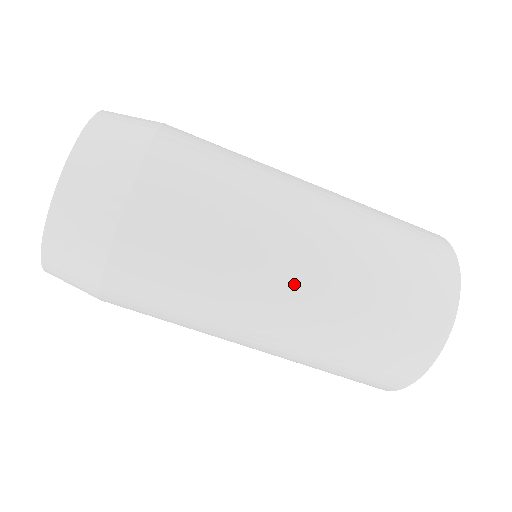
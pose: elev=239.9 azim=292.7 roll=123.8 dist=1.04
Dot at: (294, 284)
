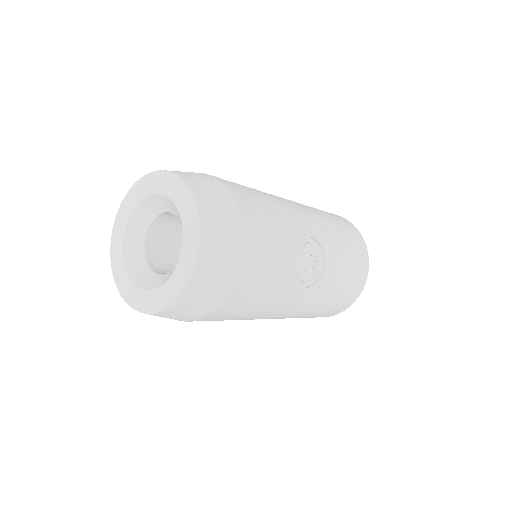
Dot at: occluded
